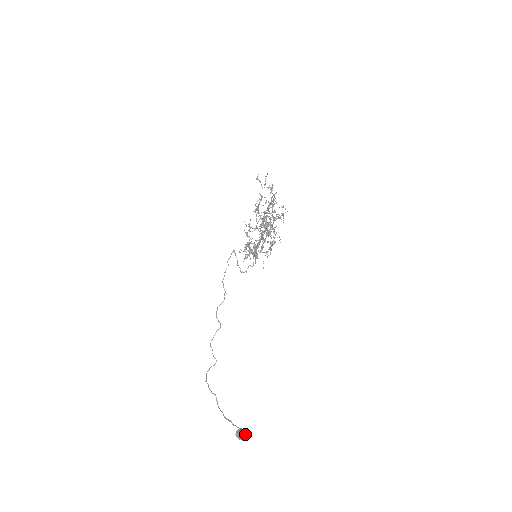
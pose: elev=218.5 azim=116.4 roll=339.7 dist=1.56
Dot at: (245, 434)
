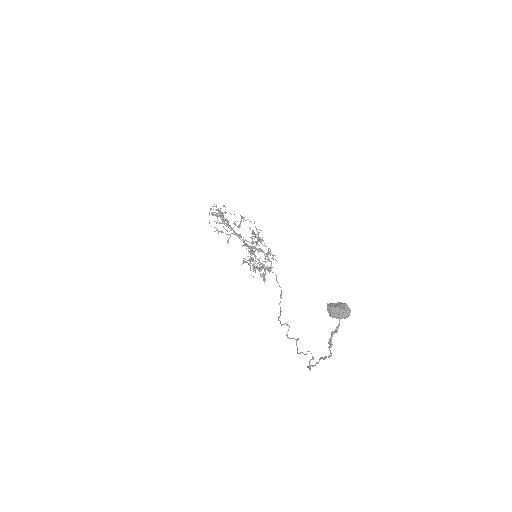
Dot at: (340, 304)
